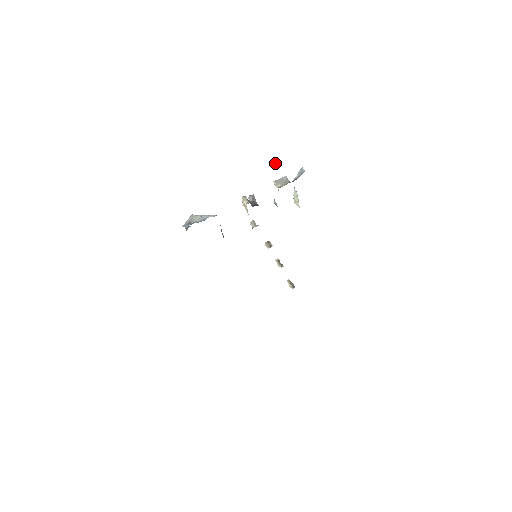
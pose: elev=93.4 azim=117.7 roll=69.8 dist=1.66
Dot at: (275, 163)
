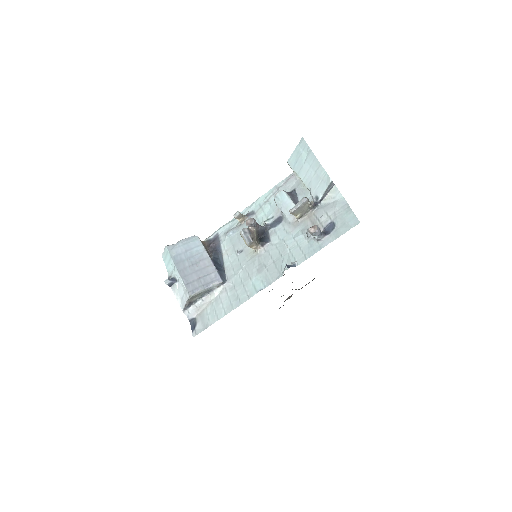
Dot at: (315, 236)
